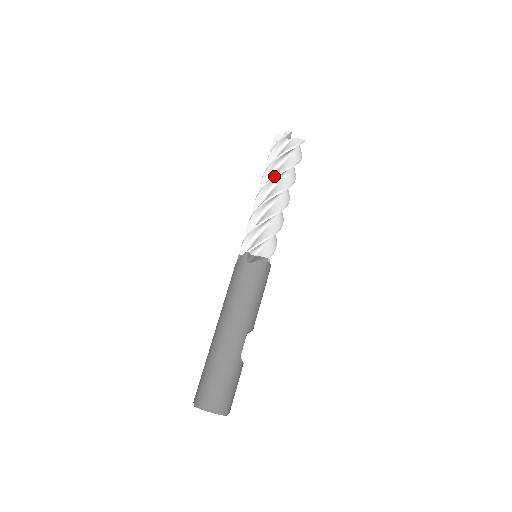
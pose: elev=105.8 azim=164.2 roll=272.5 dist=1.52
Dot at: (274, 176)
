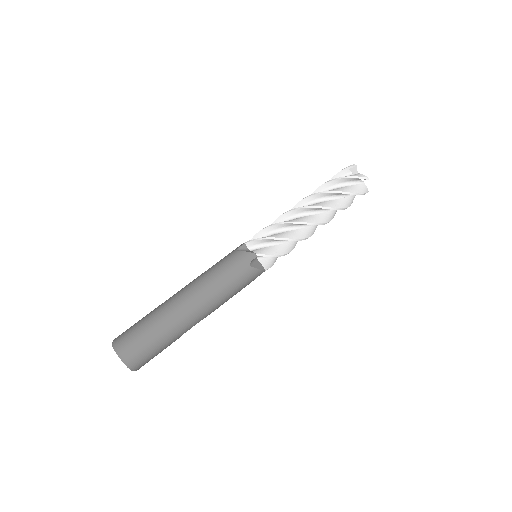
Dot at: (327, 207)
